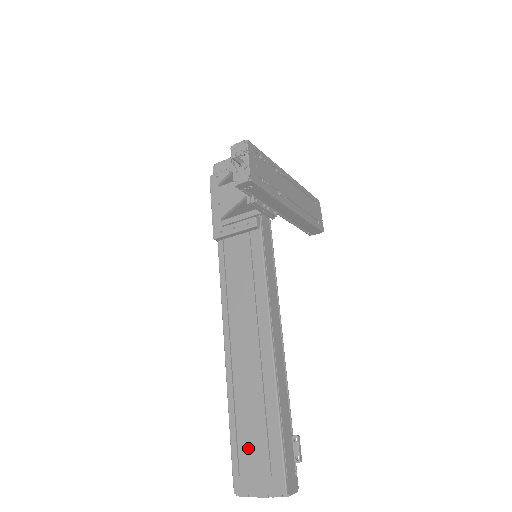
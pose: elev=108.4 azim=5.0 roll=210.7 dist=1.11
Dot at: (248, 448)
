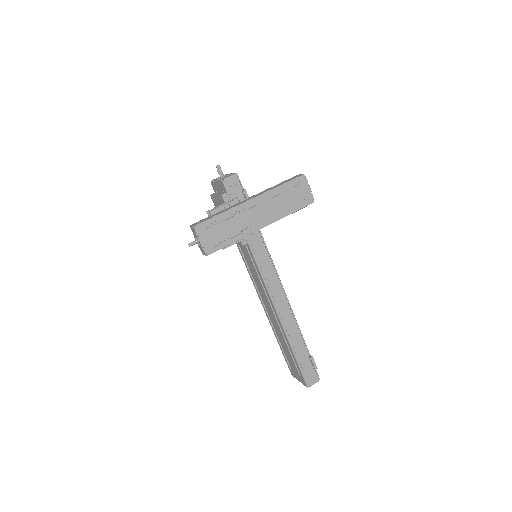
Dot at: (288, 359)
